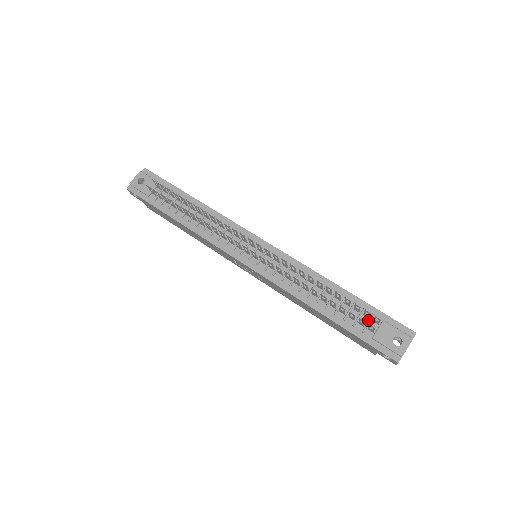
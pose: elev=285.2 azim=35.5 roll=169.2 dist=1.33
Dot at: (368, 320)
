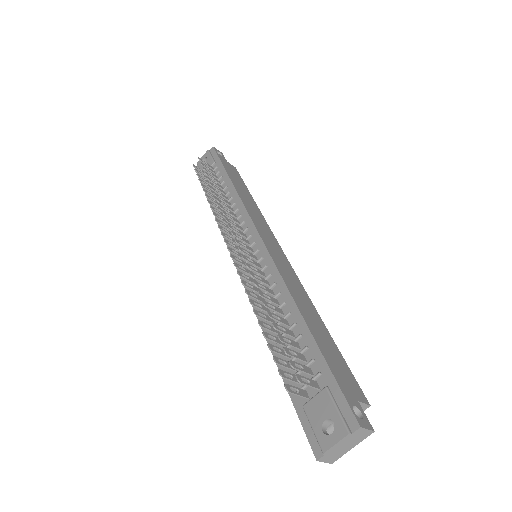
Dot at: (311, 378)
